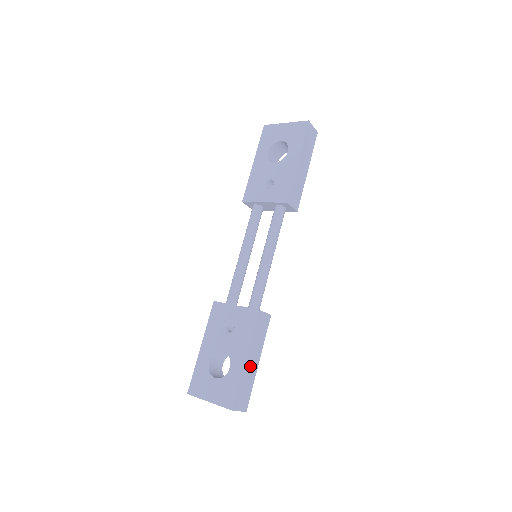
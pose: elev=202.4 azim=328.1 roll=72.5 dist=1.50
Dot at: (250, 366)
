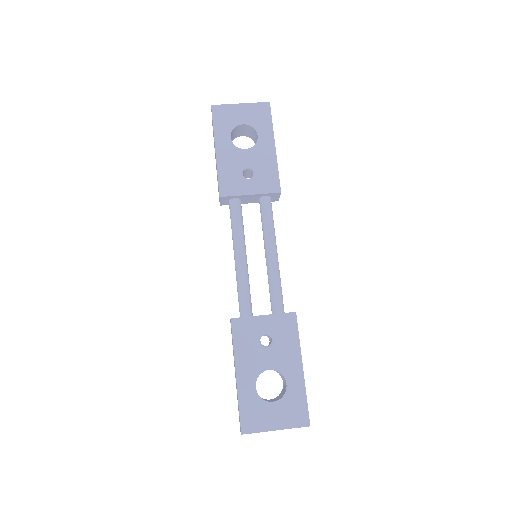
Dot at: occluded
